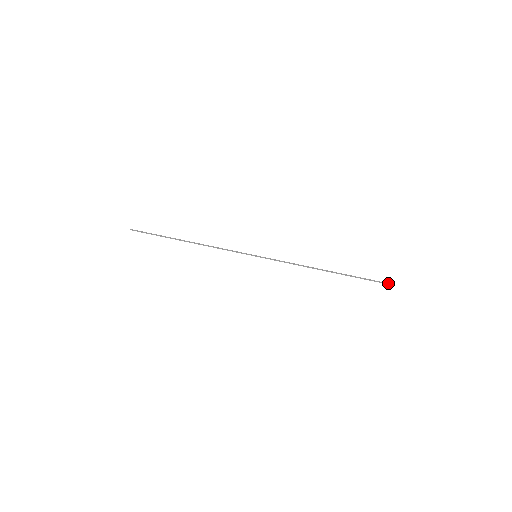
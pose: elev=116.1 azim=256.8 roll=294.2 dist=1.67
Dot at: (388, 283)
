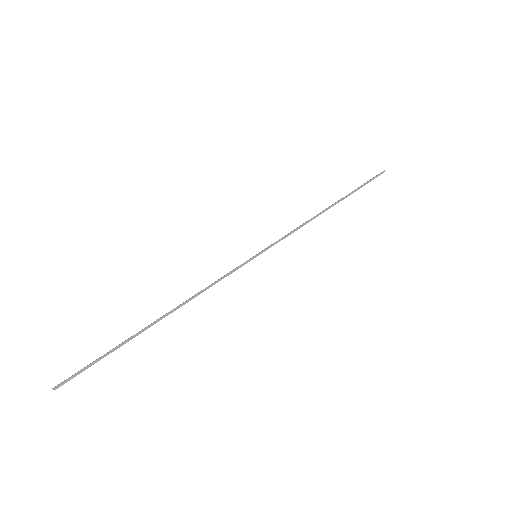
Dot at: (383, 171)
